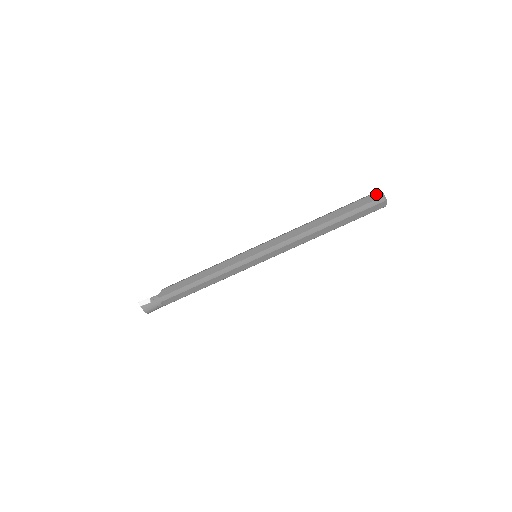
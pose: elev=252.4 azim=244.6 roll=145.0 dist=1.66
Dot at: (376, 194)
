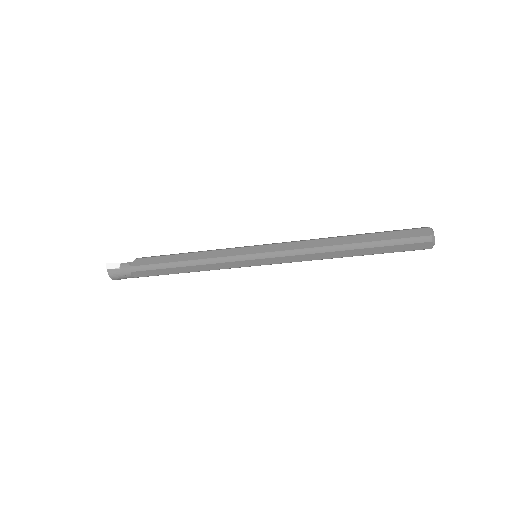
Dot at: (424, 230)
